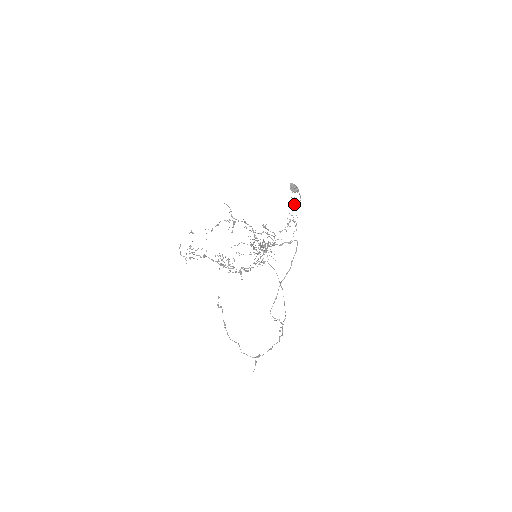
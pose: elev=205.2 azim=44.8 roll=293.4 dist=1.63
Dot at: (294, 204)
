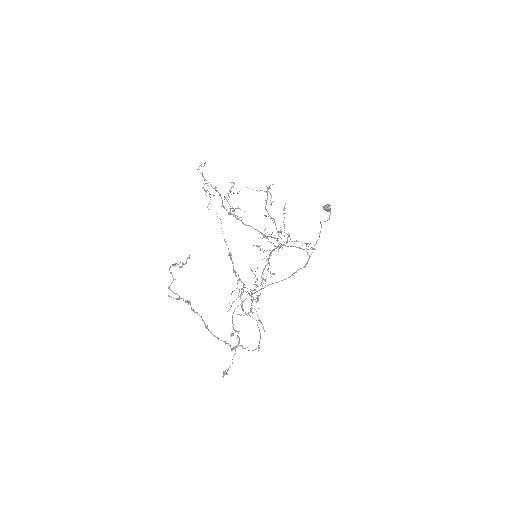
Dot at: occluded
